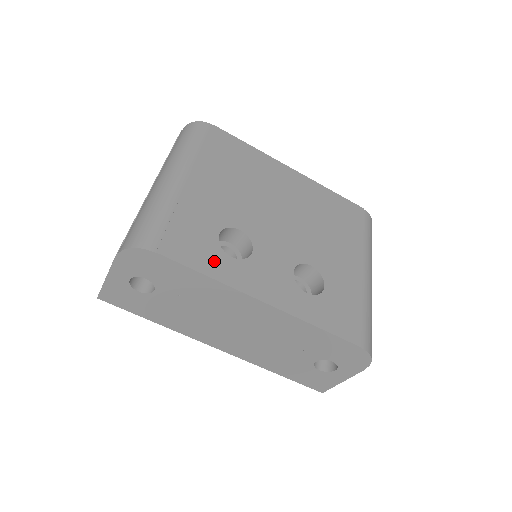
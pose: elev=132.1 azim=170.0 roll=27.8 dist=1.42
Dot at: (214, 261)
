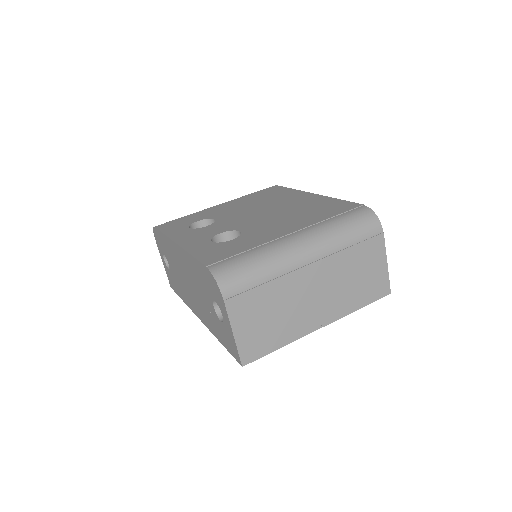
Dot at: (177, 229)
